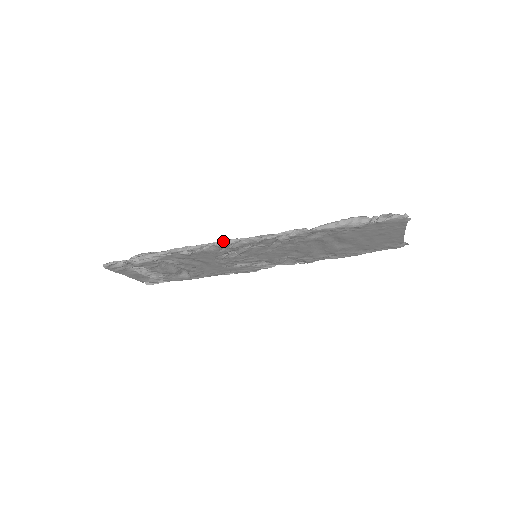
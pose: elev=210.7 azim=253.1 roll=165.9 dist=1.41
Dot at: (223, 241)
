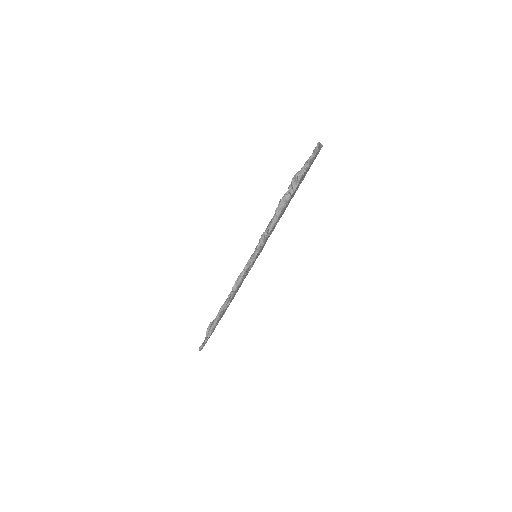
Dot at: (235, 286)
